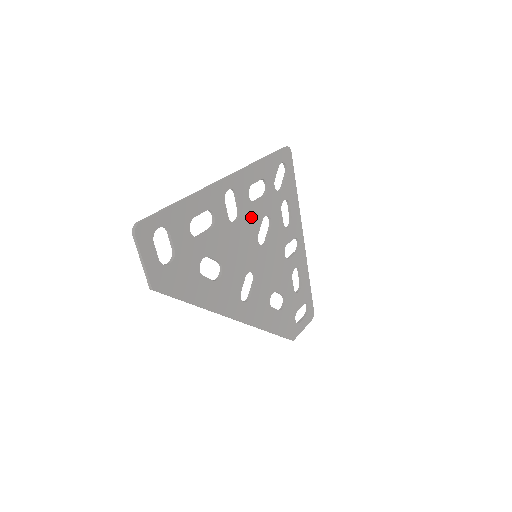
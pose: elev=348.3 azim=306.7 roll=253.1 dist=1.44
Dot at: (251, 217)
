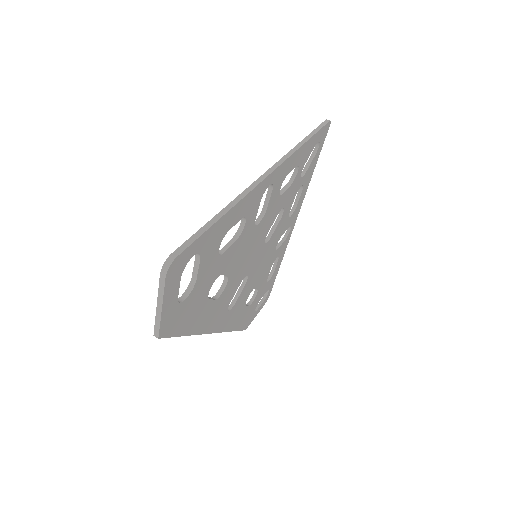
Dot at: (271, 214)
